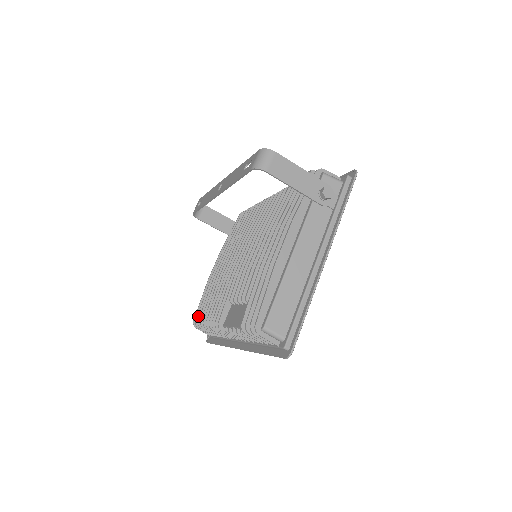
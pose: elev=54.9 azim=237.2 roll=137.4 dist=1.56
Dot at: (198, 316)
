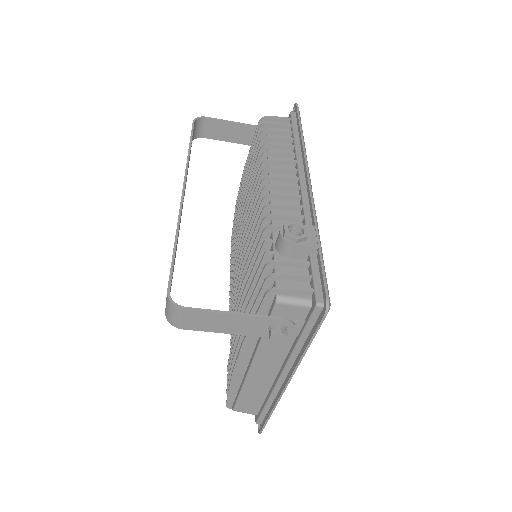
Dot at: (231, 245)
